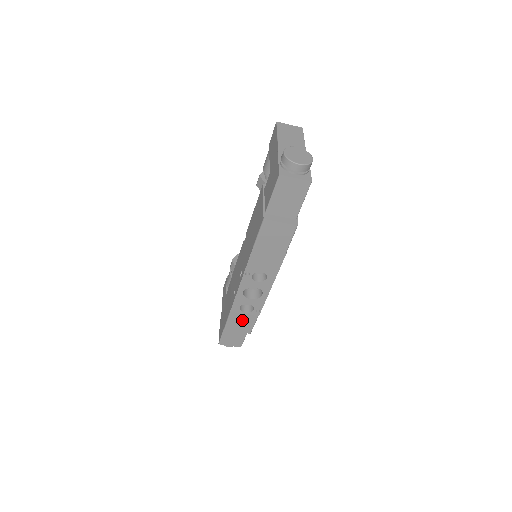
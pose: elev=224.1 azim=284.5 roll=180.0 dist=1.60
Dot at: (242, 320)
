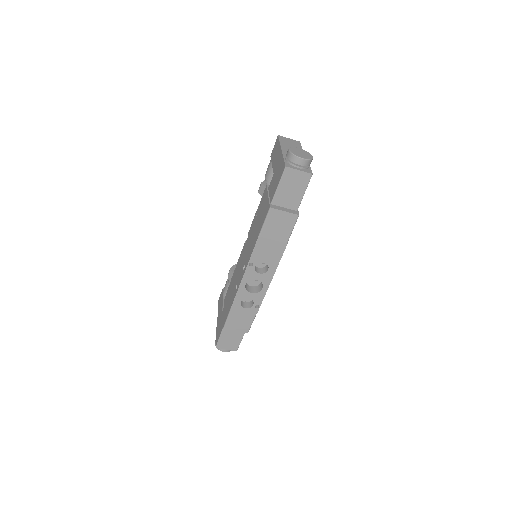
Dot at: (241, 317)
